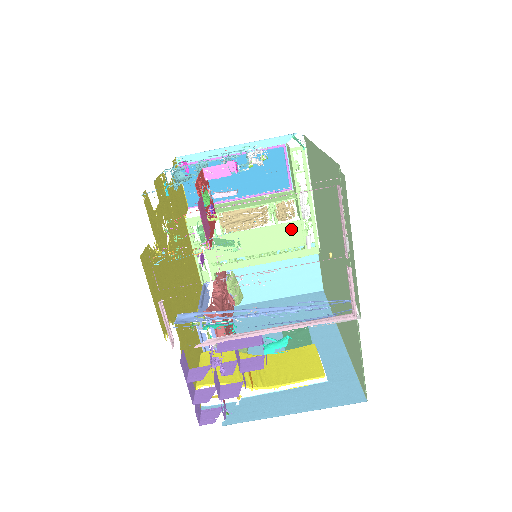
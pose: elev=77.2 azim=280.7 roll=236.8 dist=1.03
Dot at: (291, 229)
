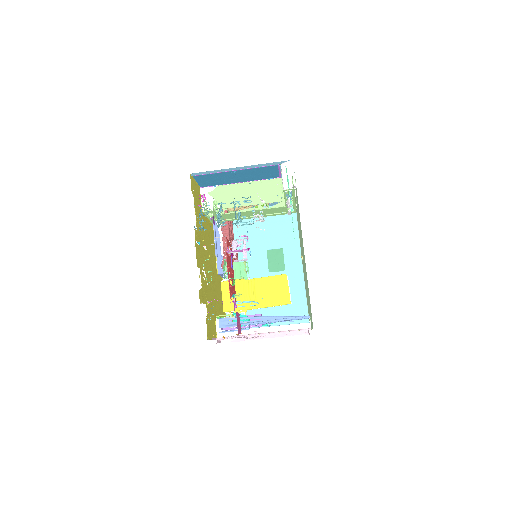
Dot at: (278, 209)
